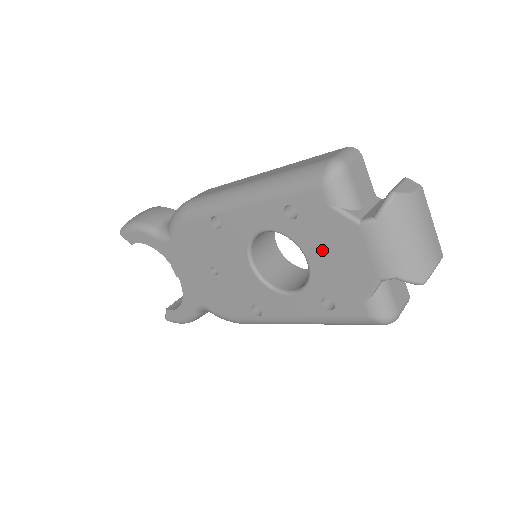
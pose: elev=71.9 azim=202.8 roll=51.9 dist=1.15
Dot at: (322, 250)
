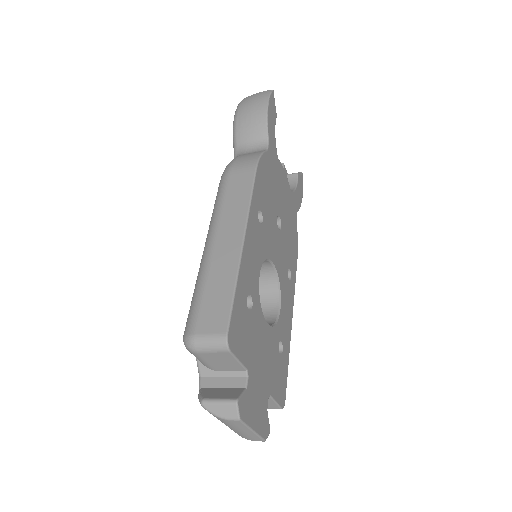
Dot at: occluded
